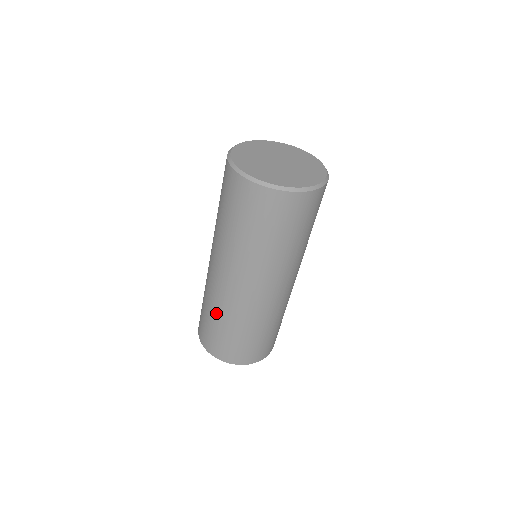
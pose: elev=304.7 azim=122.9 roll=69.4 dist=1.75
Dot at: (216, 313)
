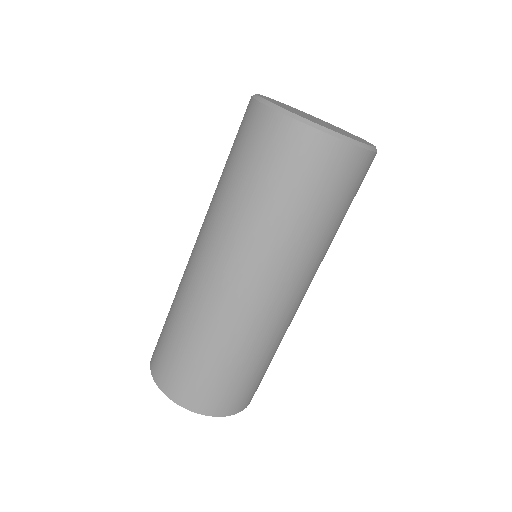
Dot at: (196, 332)
